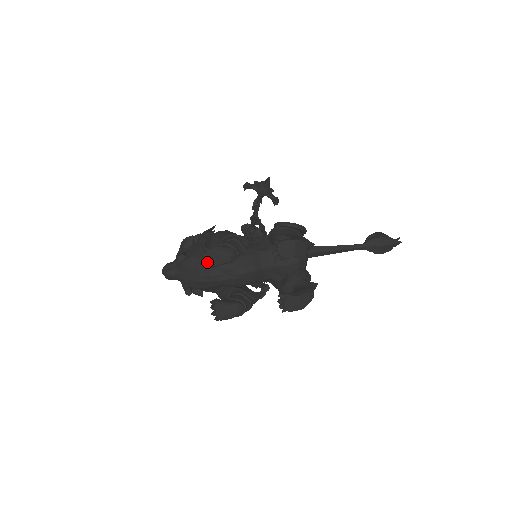
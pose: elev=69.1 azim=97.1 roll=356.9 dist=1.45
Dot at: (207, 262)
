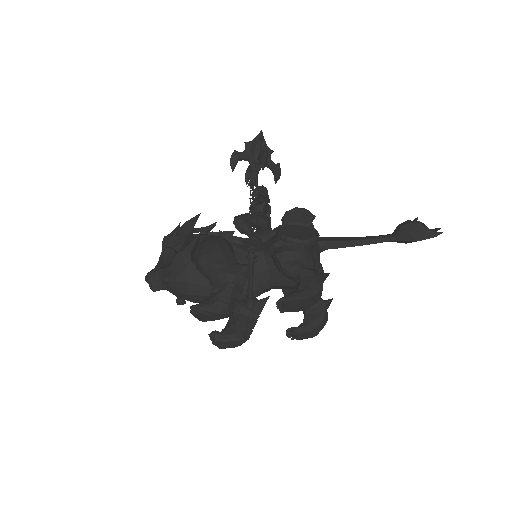
Dot at: (198, 318)
